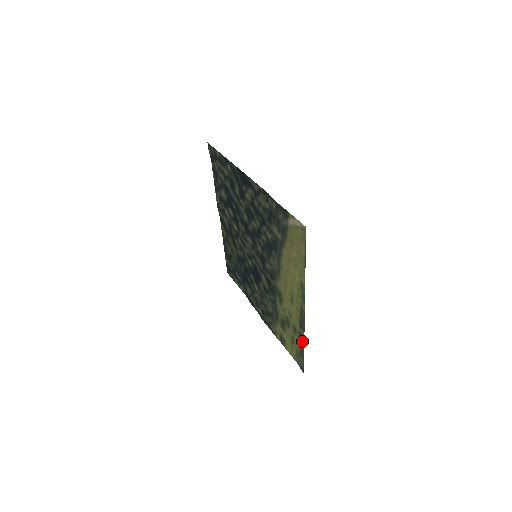
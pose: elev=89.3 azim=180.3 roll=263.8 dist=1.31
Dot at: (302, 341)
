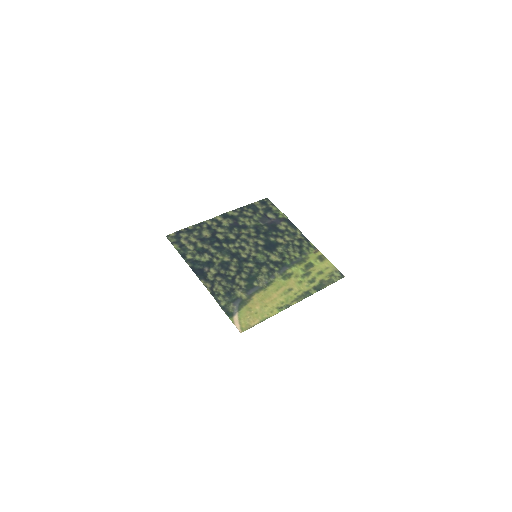
Dot at: (319, 288)
